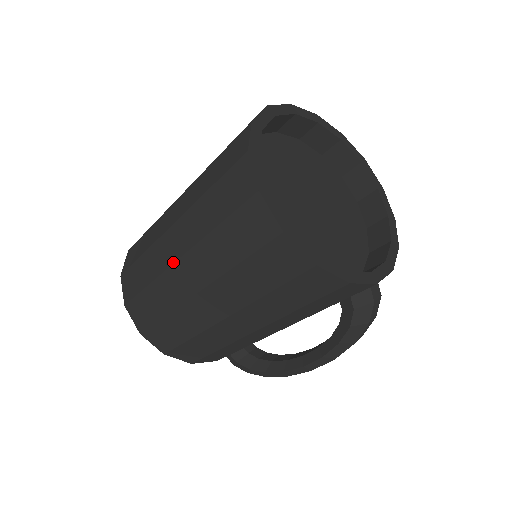
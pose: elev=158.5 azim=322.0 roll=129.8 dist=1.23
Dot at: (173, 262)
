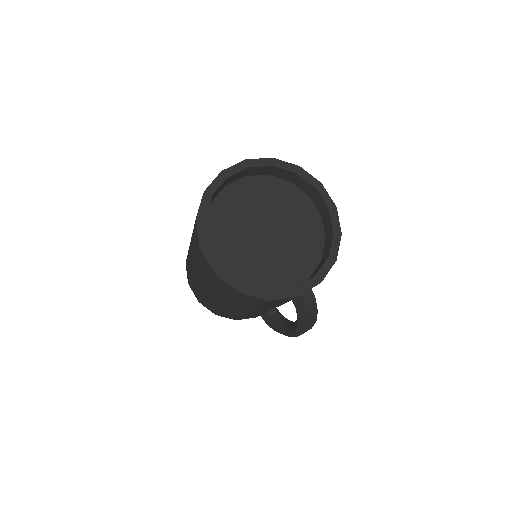
Dot at: (192, 269)
